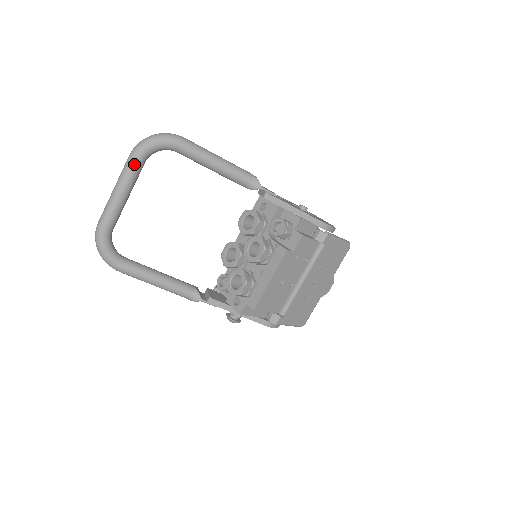
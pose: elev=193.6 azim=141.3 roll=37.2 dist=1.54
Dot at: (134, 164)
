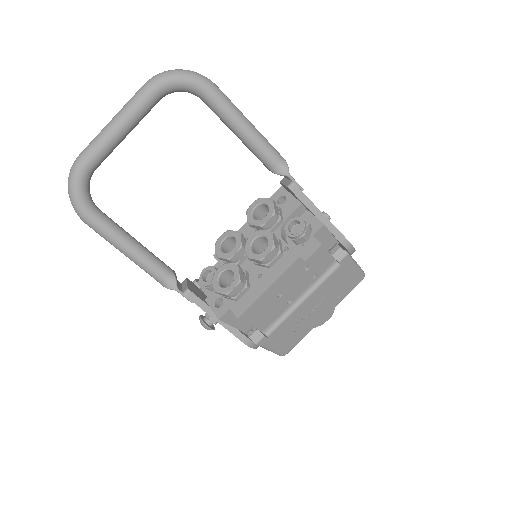
Dot at: (147, 96)
